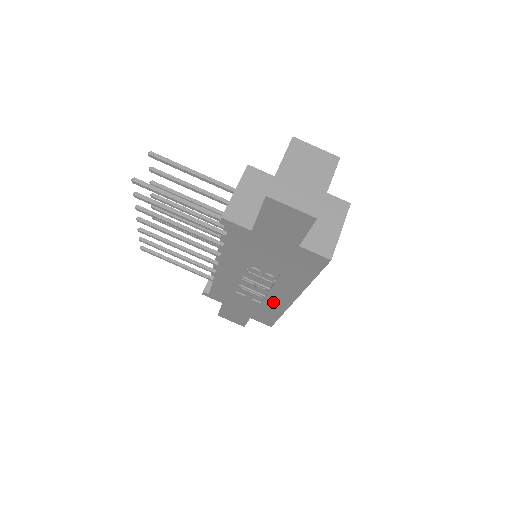
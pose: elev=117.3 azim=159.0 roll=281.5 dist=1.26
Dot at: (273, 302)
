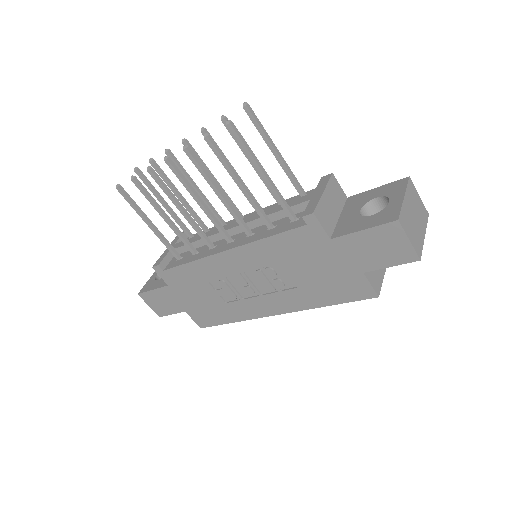
Dot at: (245, 307)
